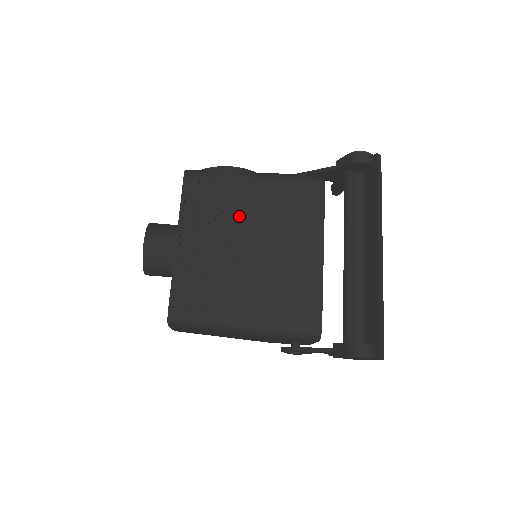
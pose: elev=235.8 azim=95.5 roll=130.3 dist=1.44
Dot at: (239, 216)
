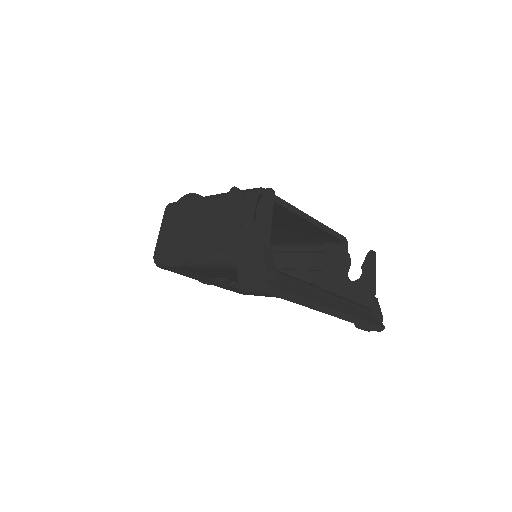
Dot at: (218, 277)
